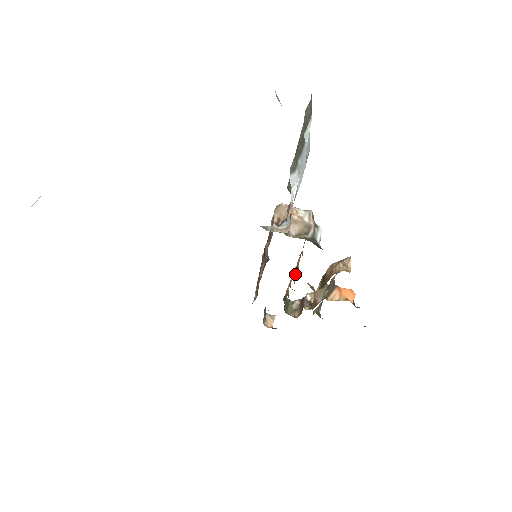
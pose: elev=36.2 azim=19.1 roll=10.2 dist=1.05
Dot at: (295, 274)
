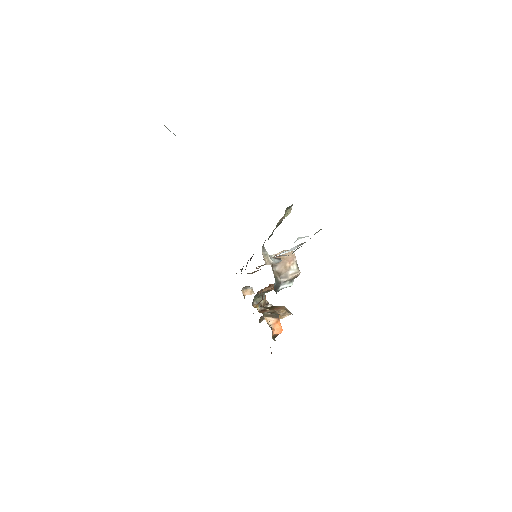
Dot at: occluded
